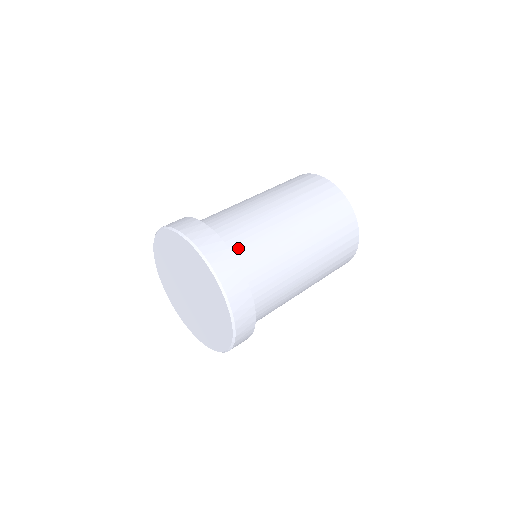
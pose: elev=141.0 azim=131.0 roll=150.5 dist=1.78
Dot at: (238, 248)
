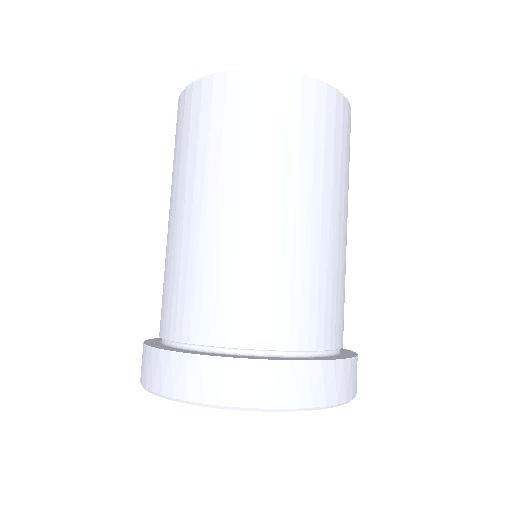
Dot at: (341, 333)
